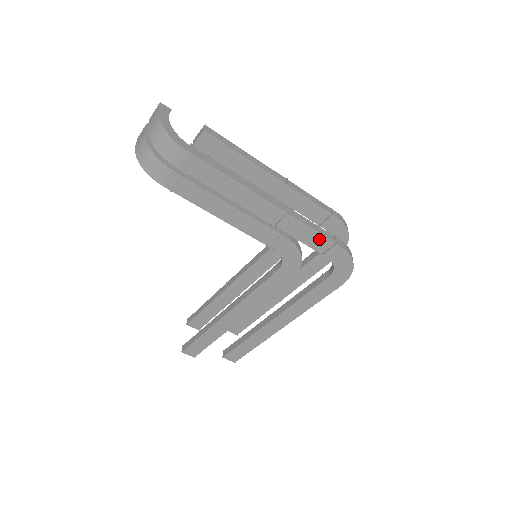
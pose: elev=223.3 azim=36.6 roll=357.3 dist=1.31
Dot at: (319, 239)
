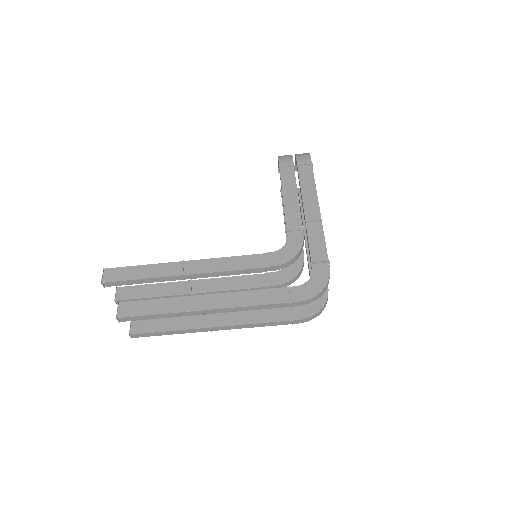
Dot at: (322, 250)
